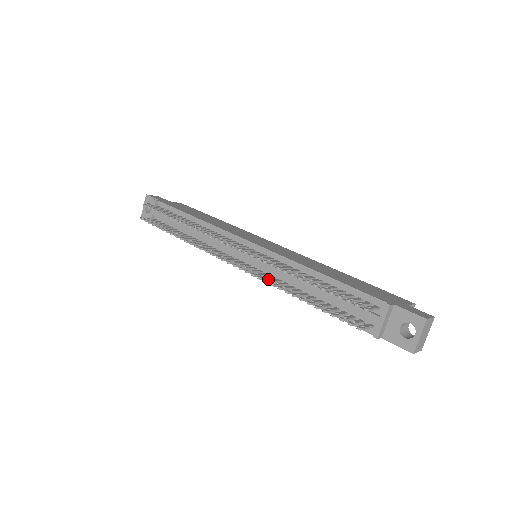
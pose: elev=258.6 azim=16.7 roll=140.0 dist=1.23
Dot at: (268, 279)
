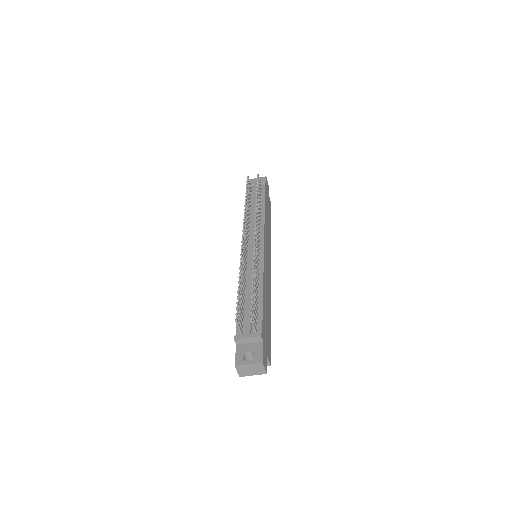
Dot at: (243, 261)
